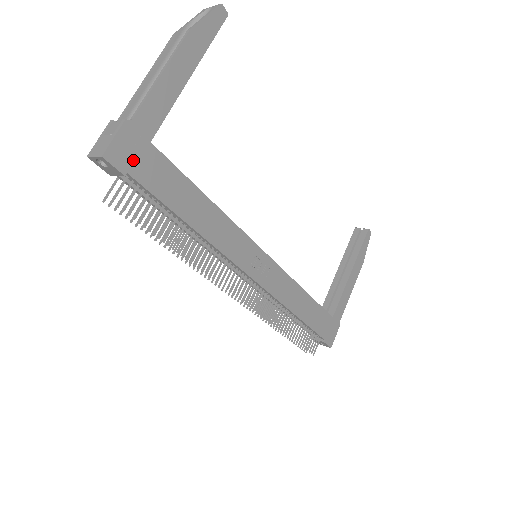
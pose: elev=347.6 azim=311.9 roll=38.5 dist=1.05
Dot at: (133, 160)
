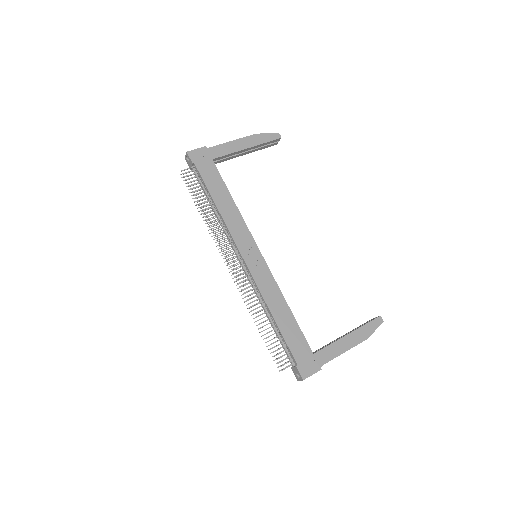
Dot at: (200, 161)
